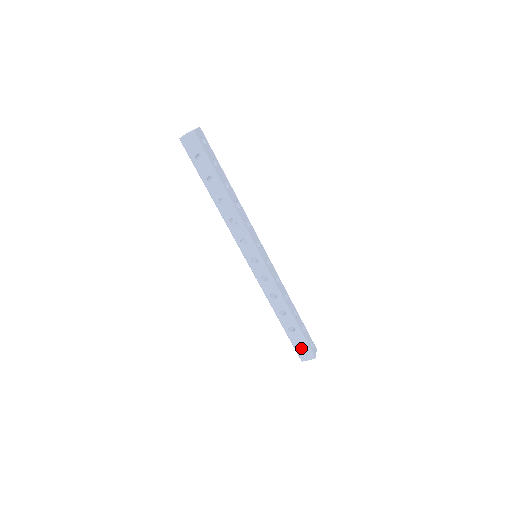
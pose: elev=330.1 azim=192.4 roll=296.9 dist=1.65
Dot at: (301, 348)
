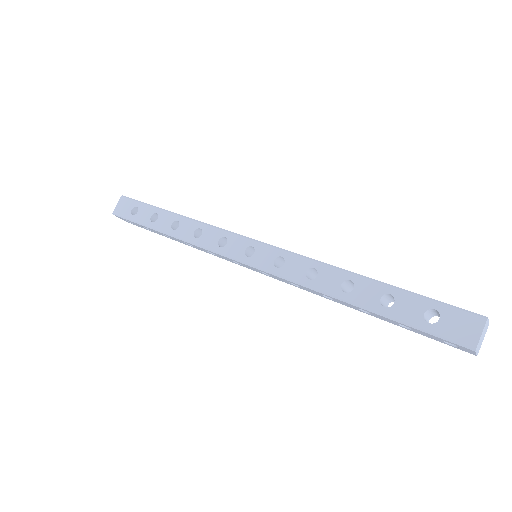
Dot at: (440, 321)
